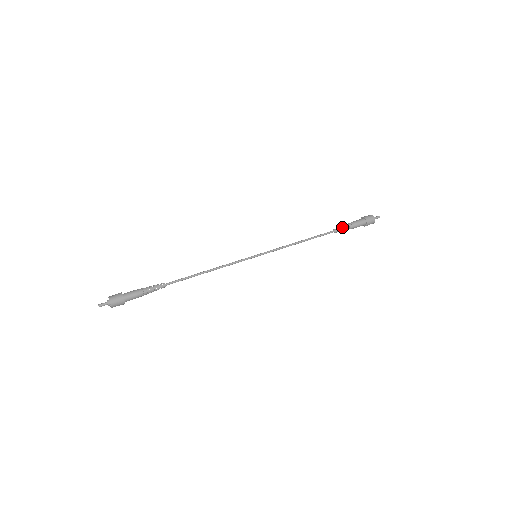
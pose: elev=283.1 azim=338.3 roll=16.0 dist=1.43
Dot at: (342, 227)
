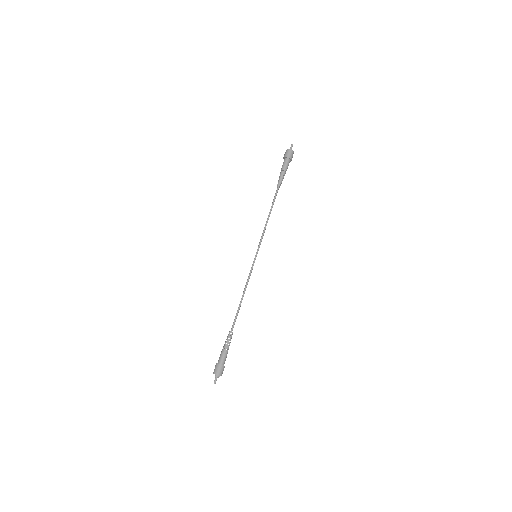
Dot at: (280, 179)
